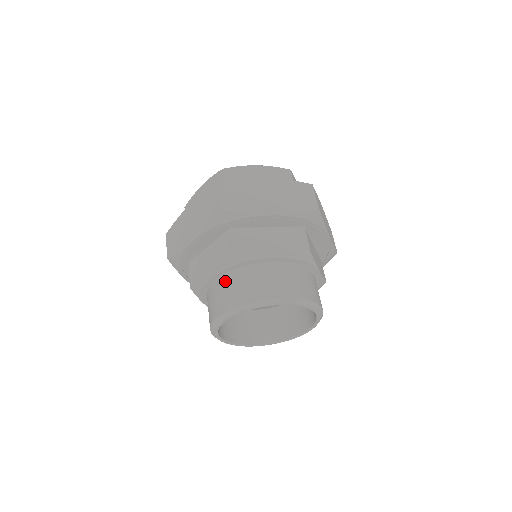
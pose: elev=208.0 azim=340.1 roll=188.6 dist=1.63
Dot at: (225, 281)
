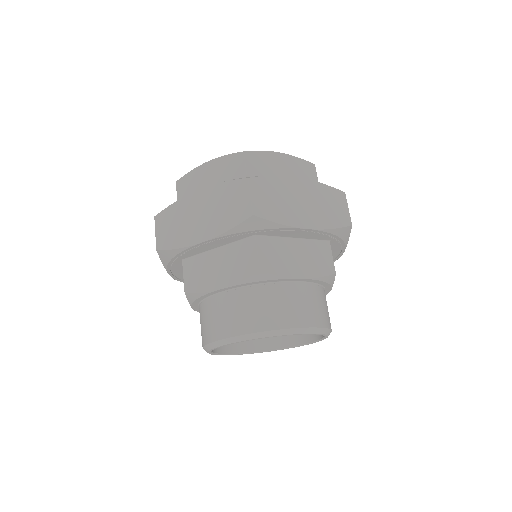
Dot at: (238, 297)
